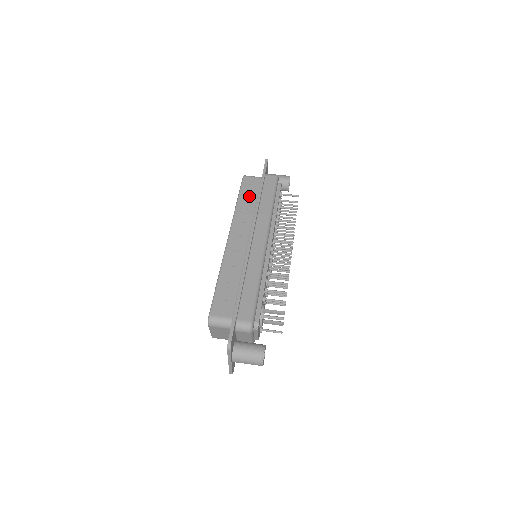
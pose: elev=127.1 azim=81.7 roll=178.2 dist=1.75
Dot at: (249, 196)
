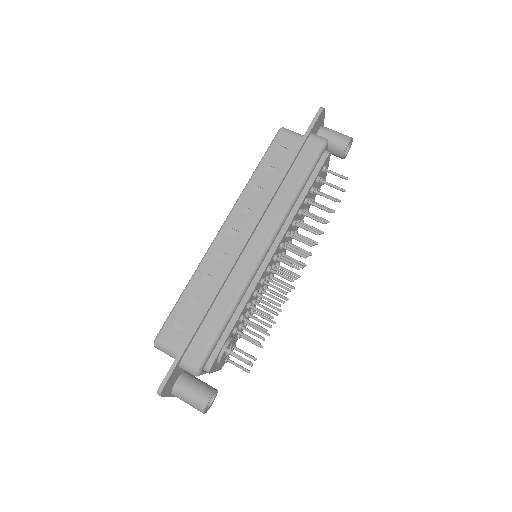
Dot at: (273, 167)
